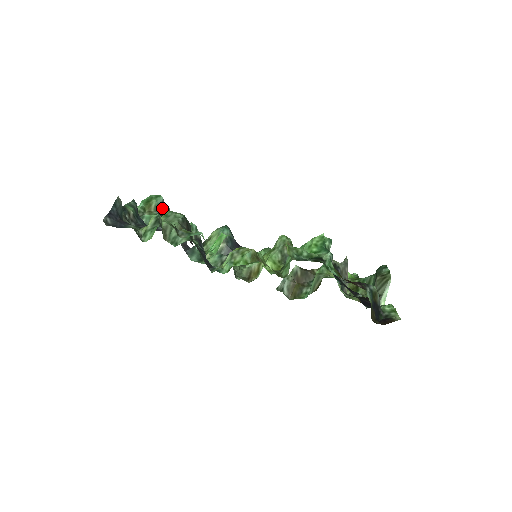
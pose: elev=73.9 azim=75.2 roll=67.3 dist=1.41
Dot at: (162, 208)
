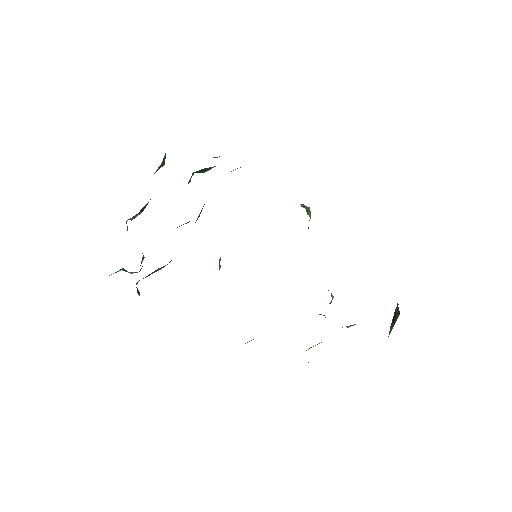
Dot at: occluded
